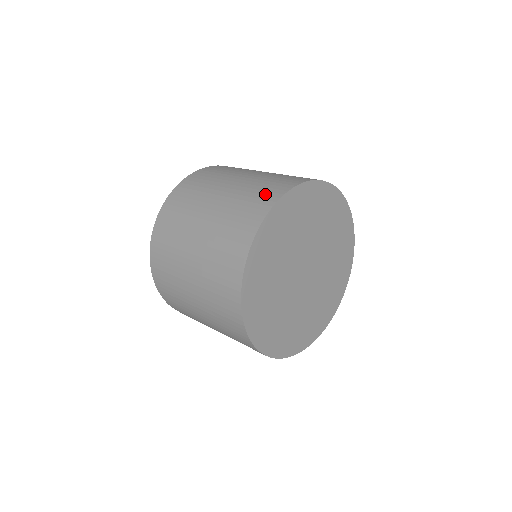
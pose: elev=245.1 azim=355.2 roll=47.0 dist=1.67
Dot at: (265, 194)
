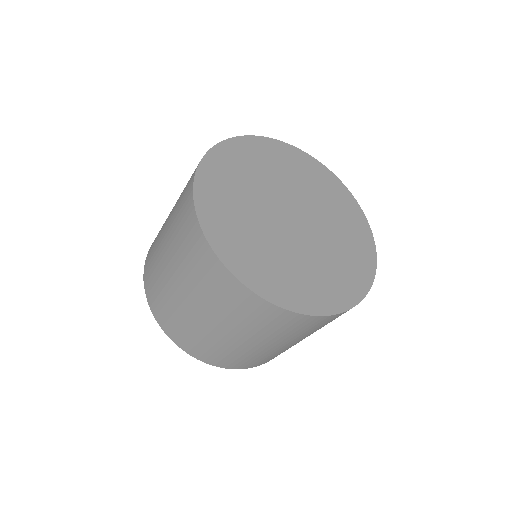
Dot at: occluded
